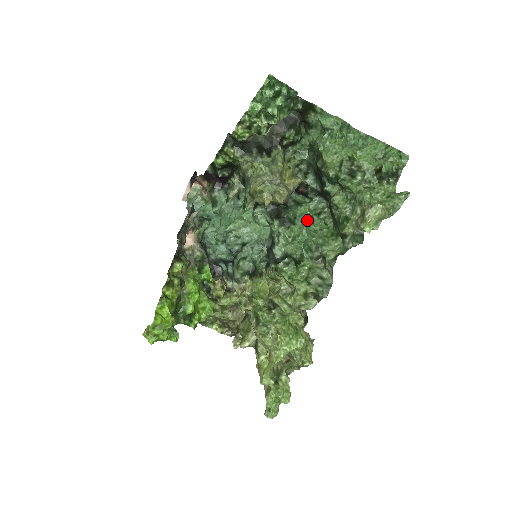
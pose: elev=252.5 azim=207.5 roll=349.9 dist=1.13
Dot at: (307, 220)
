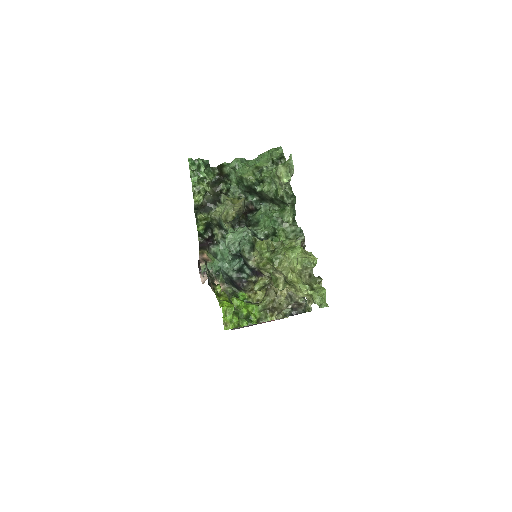
Dot at: occluded
